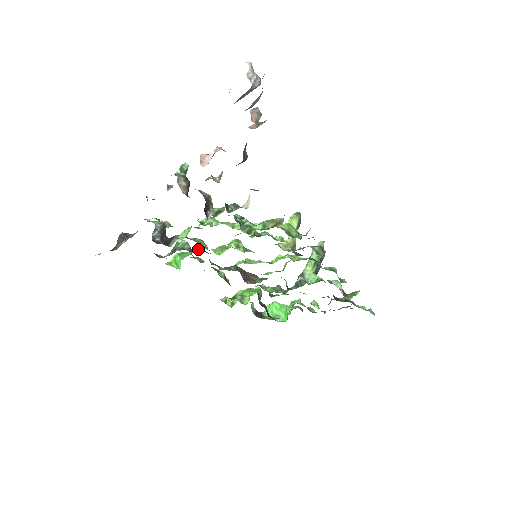
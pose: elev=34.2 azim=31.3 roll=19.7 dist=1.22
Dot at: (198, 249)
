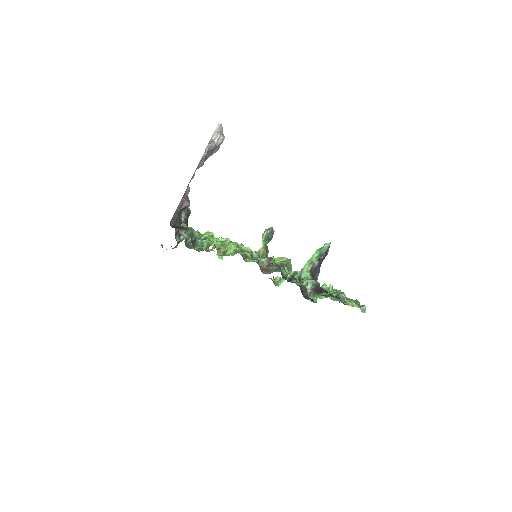
Dot at: occluded
